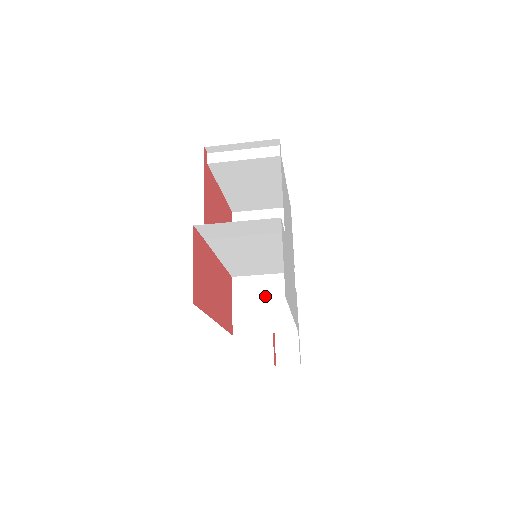
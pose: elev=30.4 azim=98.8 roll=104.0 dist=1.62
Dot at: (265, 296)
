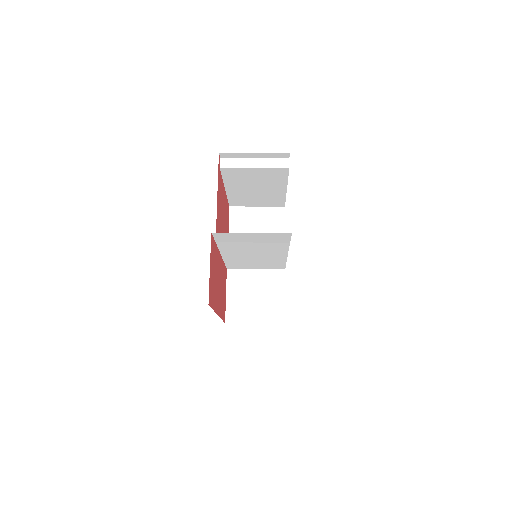
Dot at: (257, 289)
